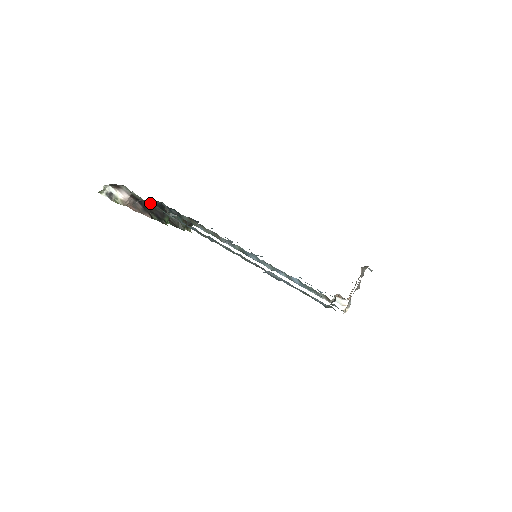
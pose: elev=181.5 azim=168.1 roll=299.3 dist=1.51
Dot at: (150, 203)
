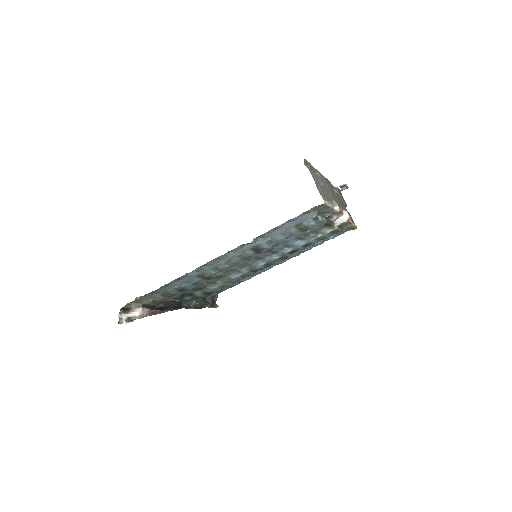
Dot at: (156, 296)
